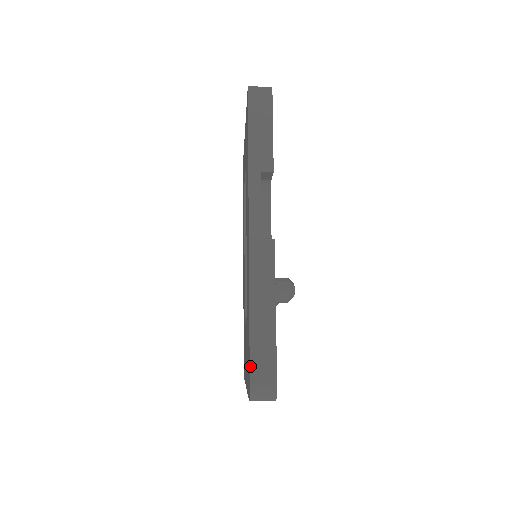
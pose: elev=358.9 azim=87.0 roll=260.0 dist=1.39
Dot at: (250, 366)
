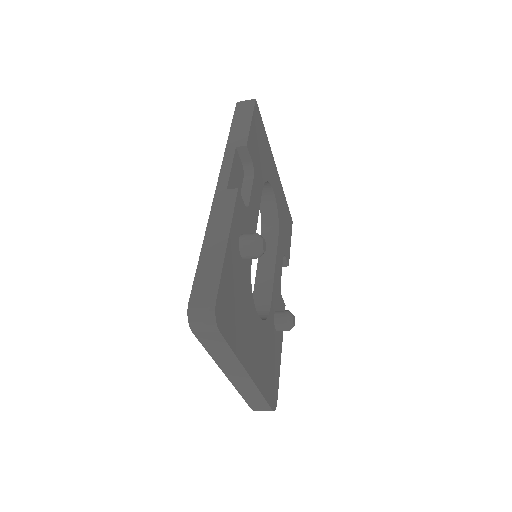
Dot at: (192, 287)
